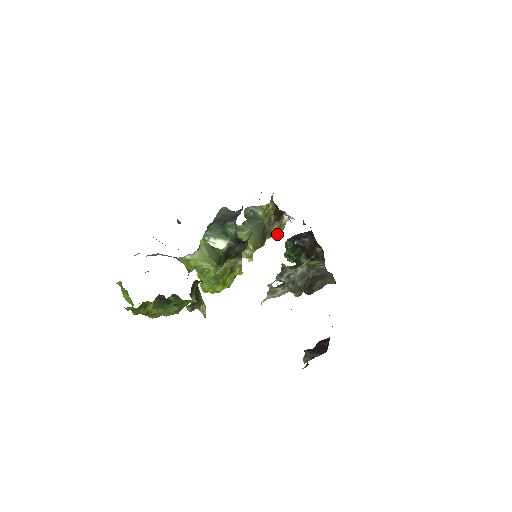
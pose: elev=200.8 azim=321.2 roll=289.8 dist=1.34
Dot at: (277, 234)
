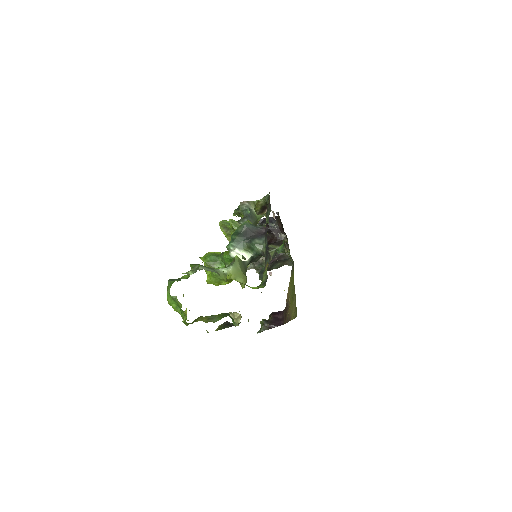
Dot at: occluded
